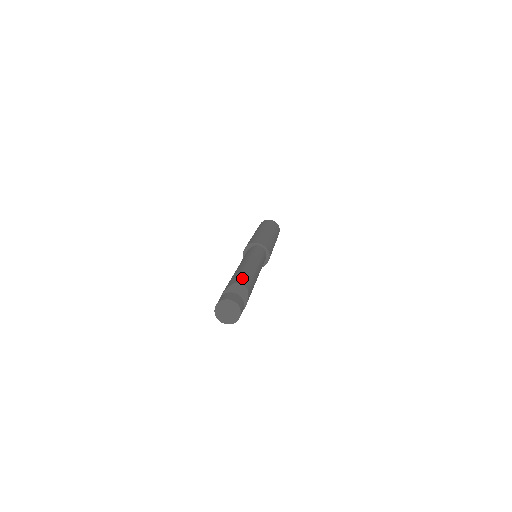
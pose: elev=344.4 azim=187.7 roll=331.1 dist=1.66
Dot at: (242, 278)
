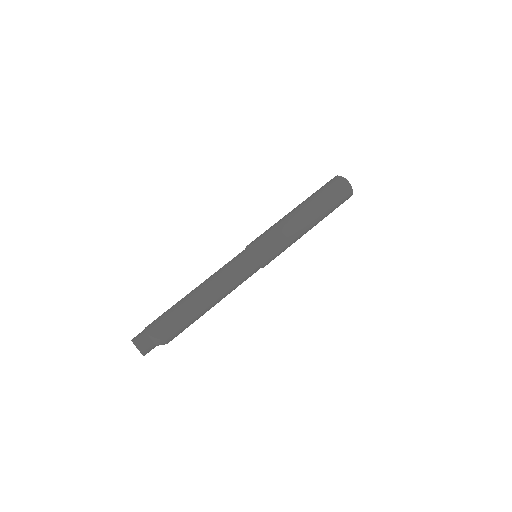
Dot at: (176, 334)
